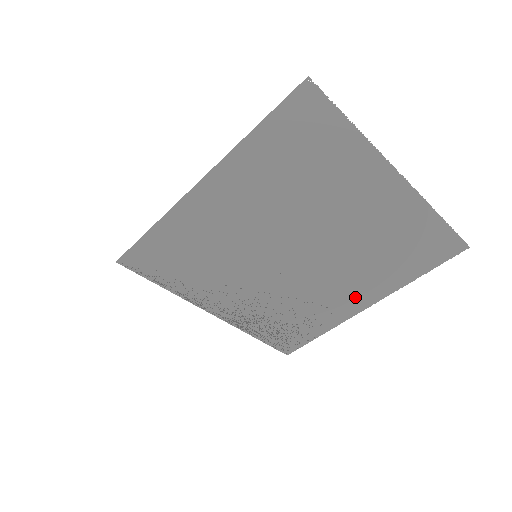
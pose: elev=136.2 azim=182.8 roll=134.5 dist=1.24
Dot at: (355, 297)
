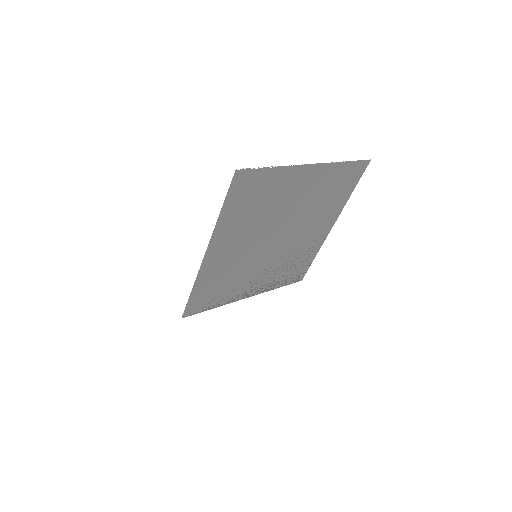
Dot at: (322, 228)
